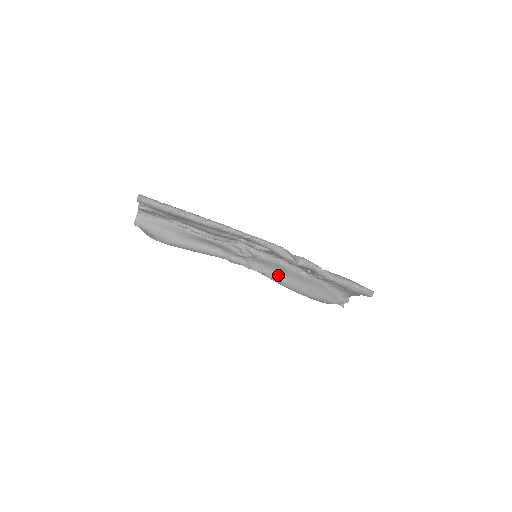
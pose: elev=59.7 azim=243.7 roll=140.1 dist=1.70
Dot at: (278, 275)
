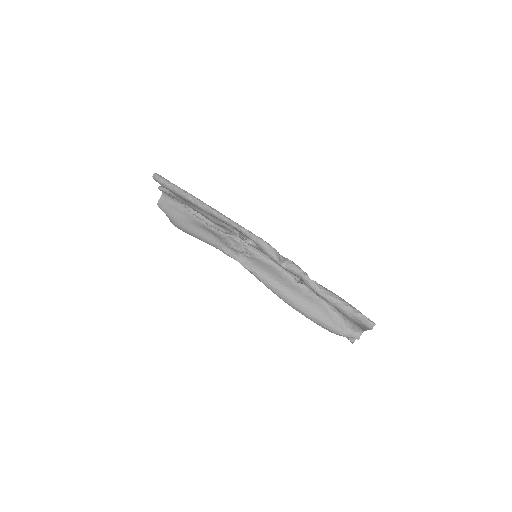
Dot at: (267, 278)
